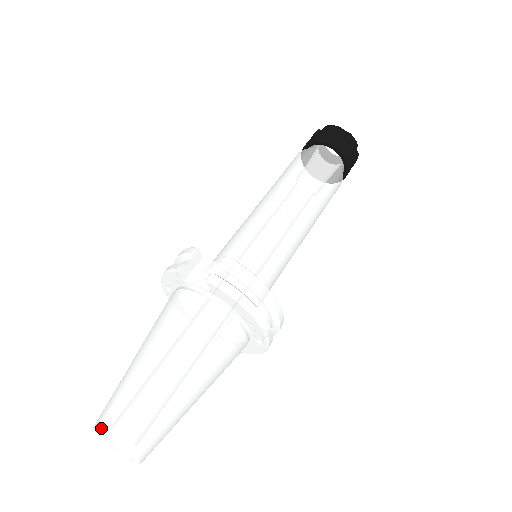
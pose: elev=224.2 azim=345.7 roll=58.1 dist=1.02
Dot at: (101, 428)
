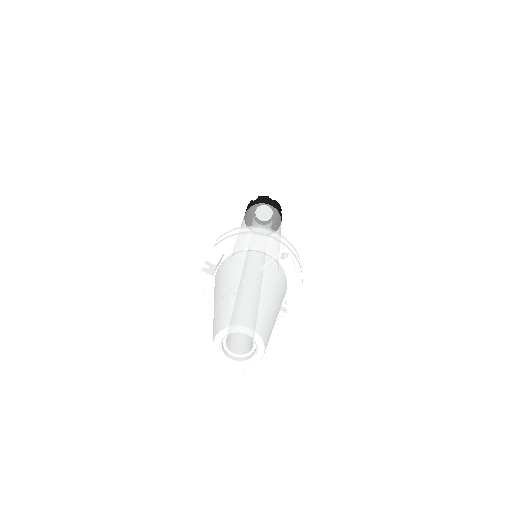
Dot at: (213, 339)
